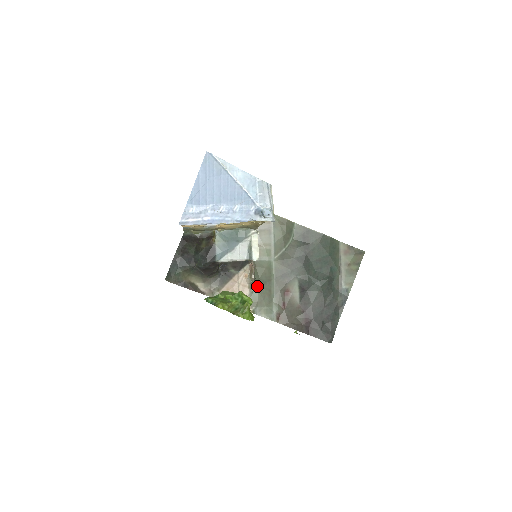
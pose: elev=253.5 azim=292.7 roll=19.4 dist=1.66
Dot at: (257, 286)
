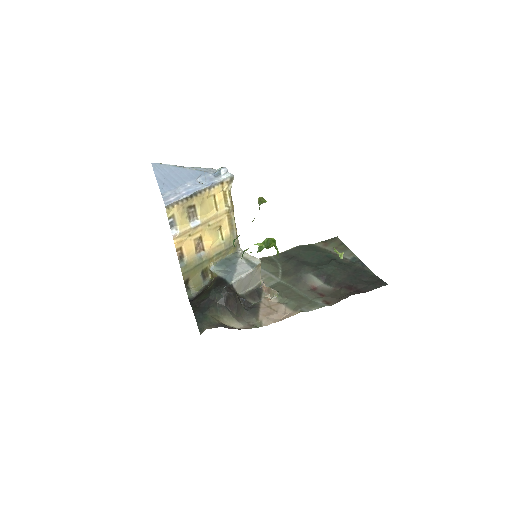
Dot at: (285, 298)
